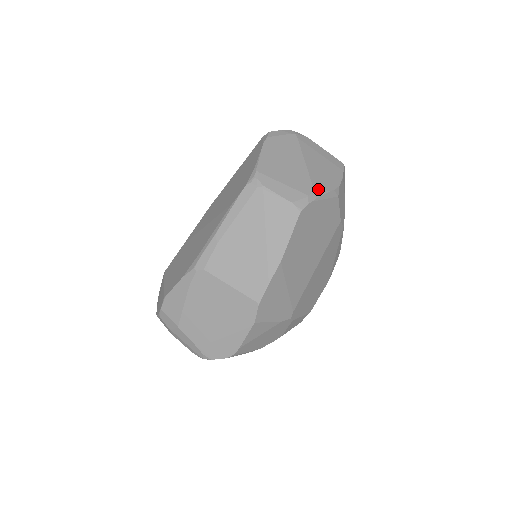
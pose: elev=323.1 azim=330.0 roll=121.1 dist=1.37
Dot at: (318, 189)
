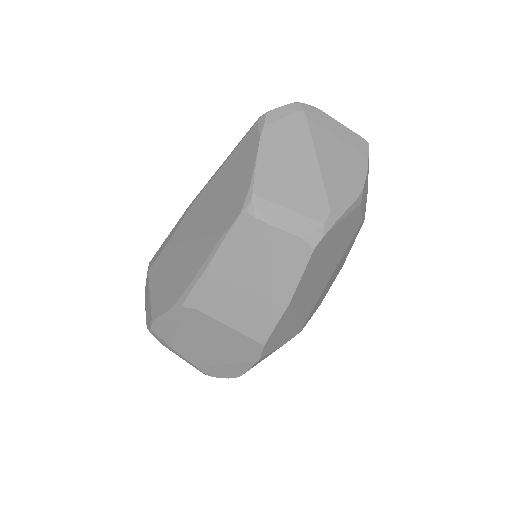
Dot at: (336, 208)
